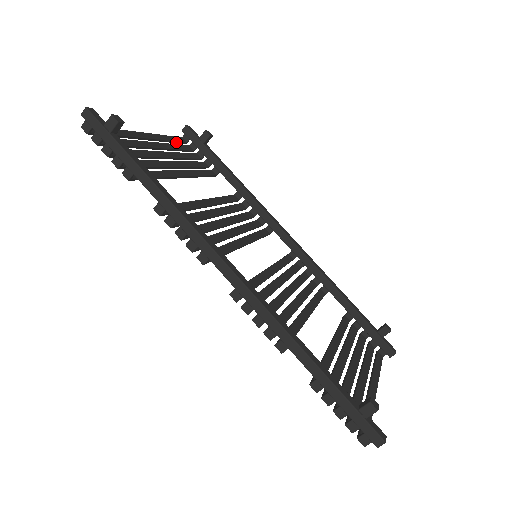
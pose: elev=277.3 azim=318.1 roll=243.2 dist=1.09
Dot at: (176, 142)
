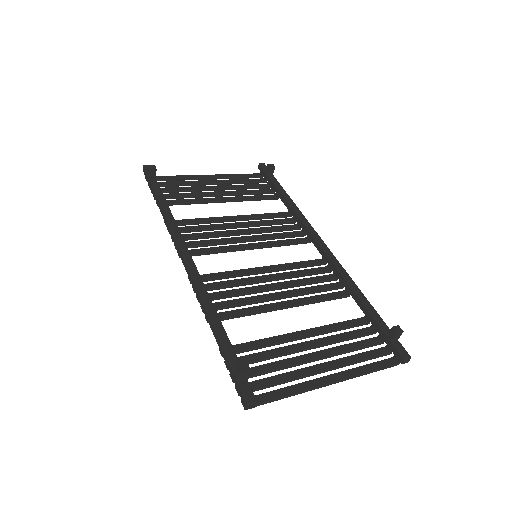
Dot at: (248, 178)
